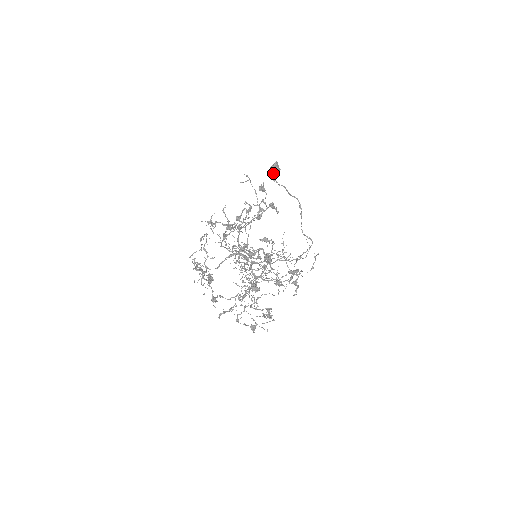
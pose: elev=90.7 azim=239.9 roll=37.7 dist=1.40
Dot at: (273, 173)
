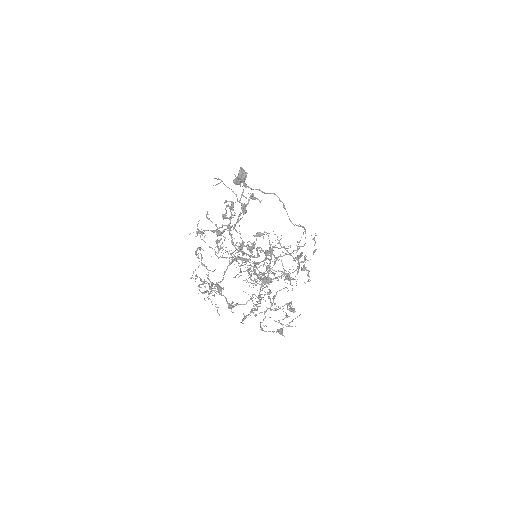
Dot at: (242, 179)
